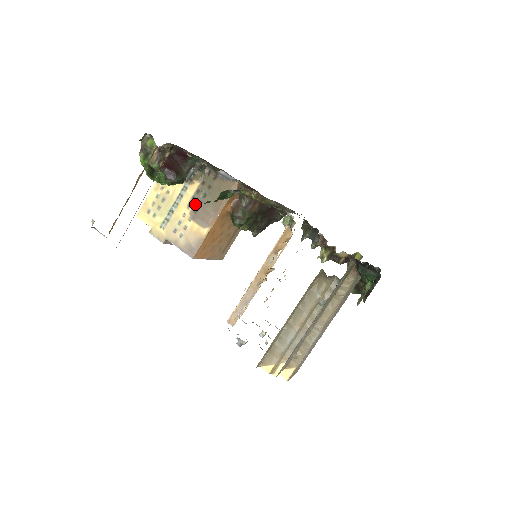
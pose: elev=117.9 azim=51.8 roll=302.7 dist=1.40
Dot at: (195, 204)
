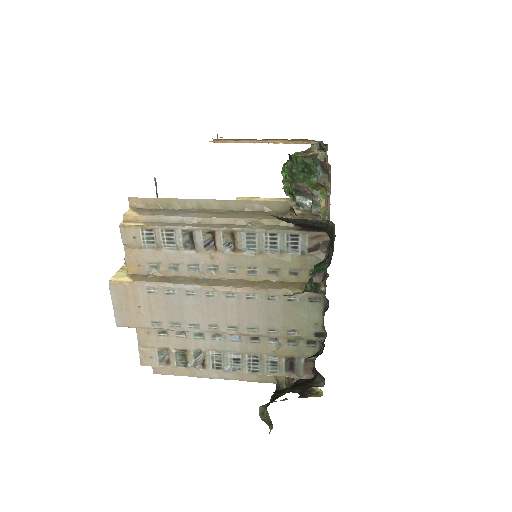
Dot at: occluded
